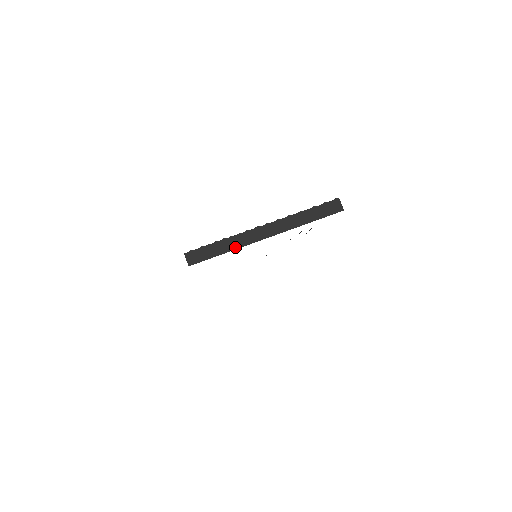
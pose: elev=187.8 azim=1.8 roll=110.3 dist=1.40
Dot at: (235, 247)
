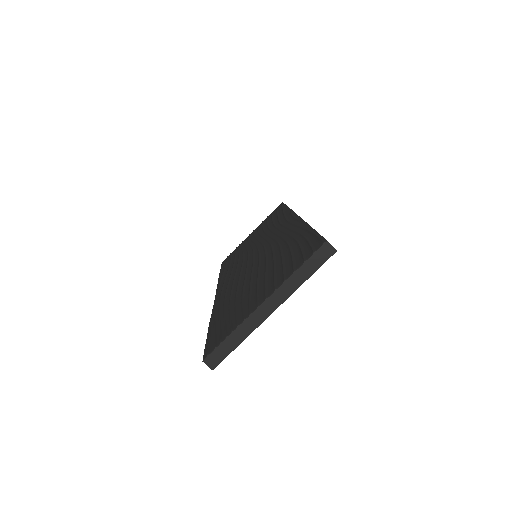
Dot at: (247, 334)
